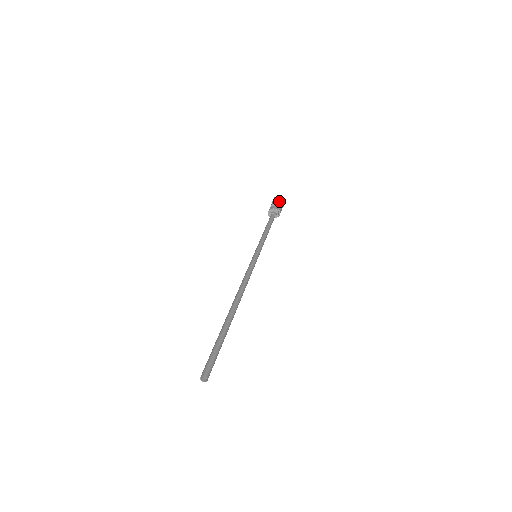
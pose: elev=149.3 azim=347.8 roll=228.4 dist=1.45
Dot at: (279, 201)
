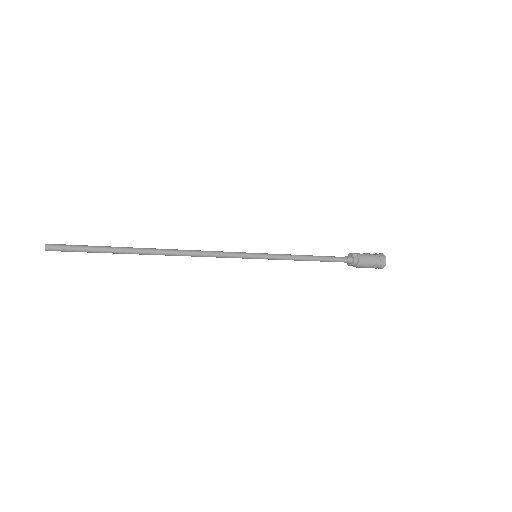
Dot at: occluded
